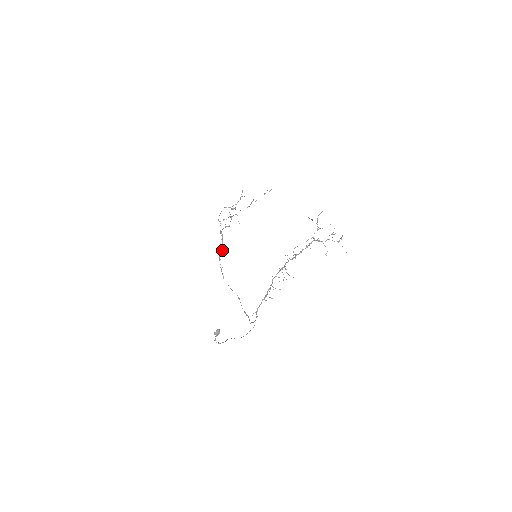
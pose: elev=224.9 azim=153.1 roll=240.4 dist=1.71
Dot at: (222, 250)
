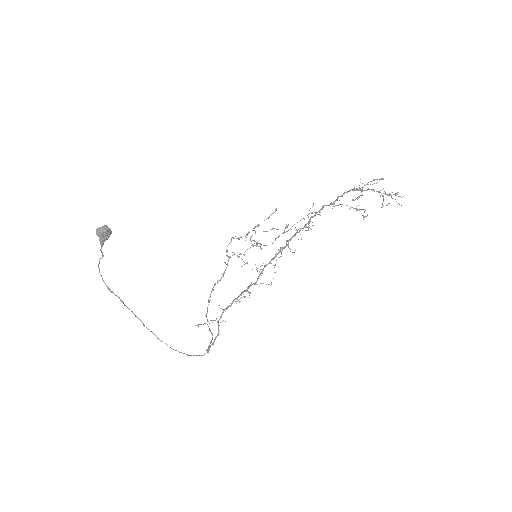
Dot at: (221, 278)
